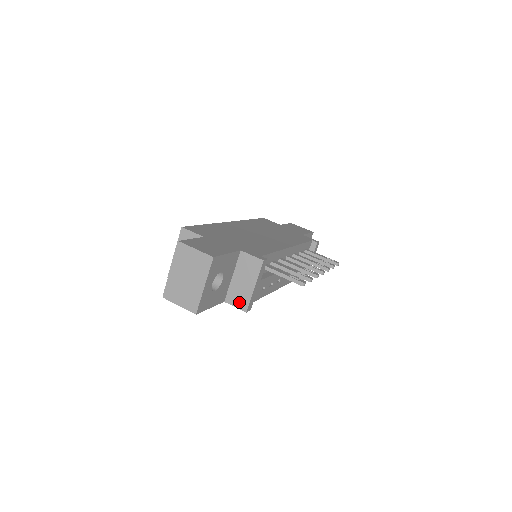
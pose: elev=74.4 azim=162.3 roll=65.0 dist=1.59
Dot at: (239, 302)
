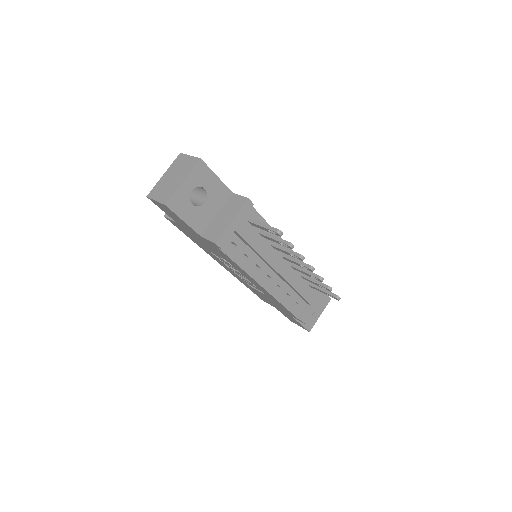
Dot at: (213, 235)
